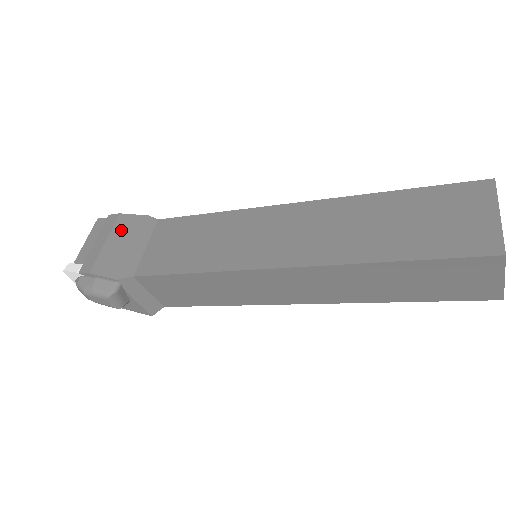
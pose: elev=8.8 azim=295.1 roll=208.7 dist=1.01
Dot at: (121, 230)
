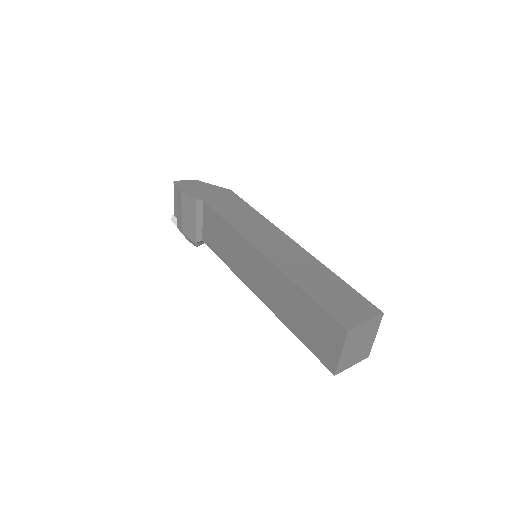
Dot at: (186, 207)
